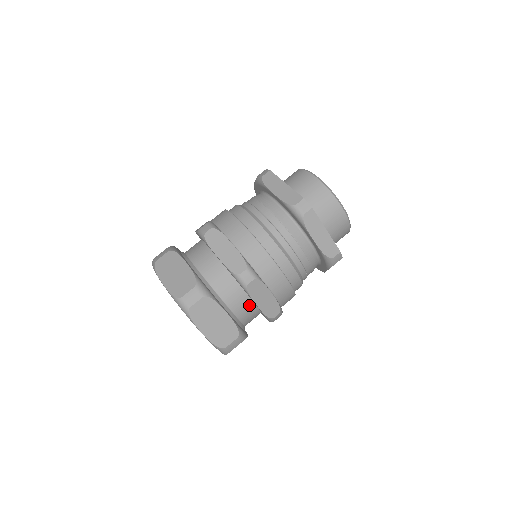
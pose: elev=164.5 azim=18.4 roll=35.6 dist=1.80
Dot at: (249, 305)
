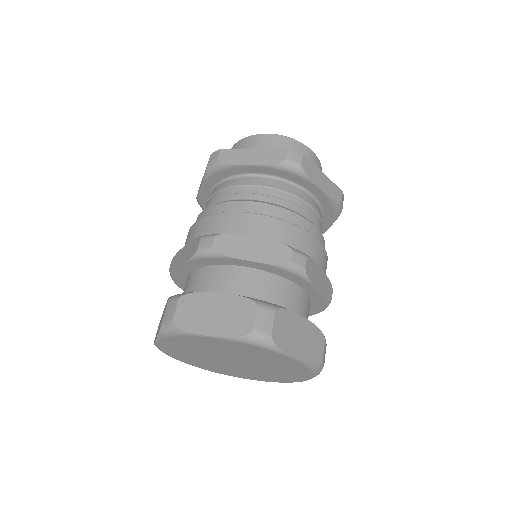
Dot at: (305, 300)
